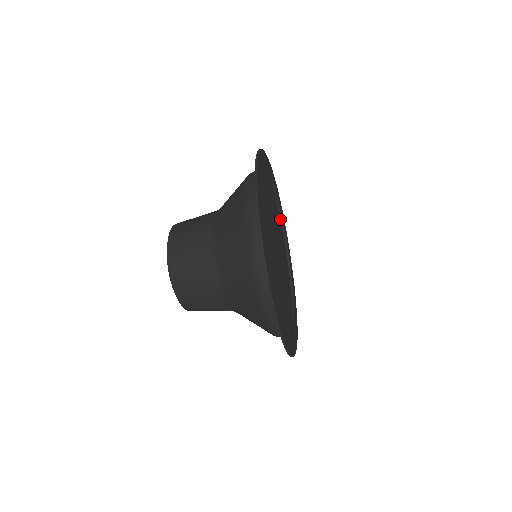
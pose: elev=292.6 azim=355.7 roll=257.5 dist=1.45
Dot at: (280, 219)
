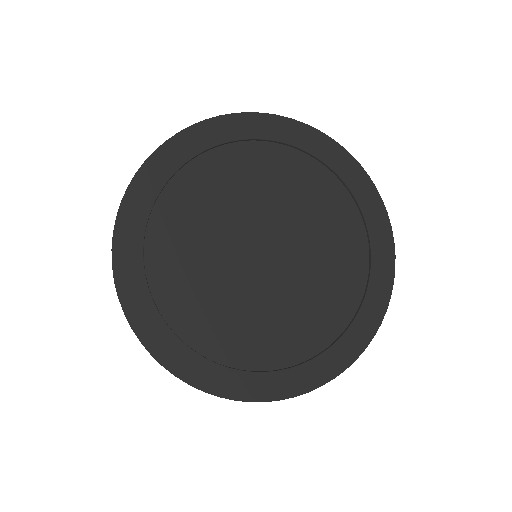
Dot at: (369, 250)
